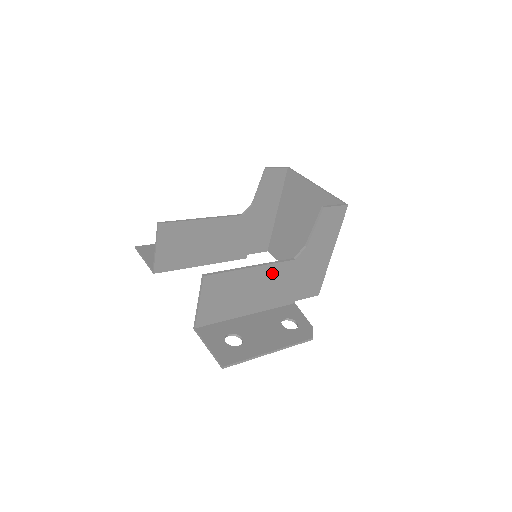
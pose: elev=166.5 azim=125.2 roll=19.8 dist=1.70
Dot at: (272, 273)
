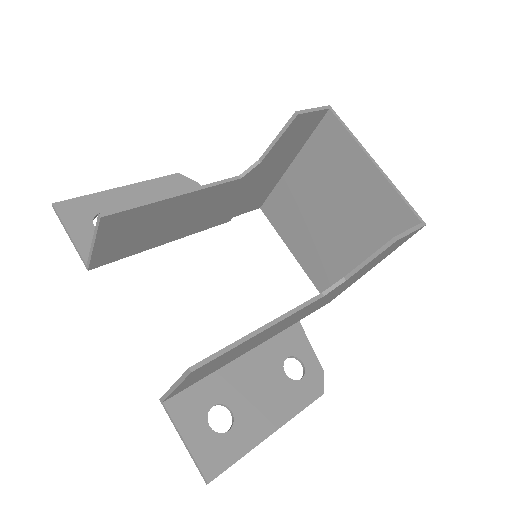
Dot at: (288, 319)
